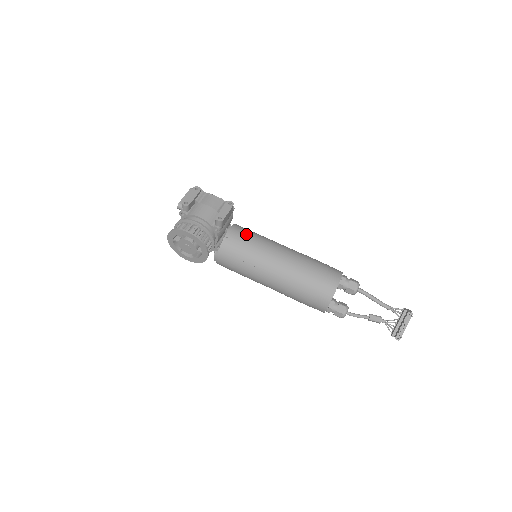
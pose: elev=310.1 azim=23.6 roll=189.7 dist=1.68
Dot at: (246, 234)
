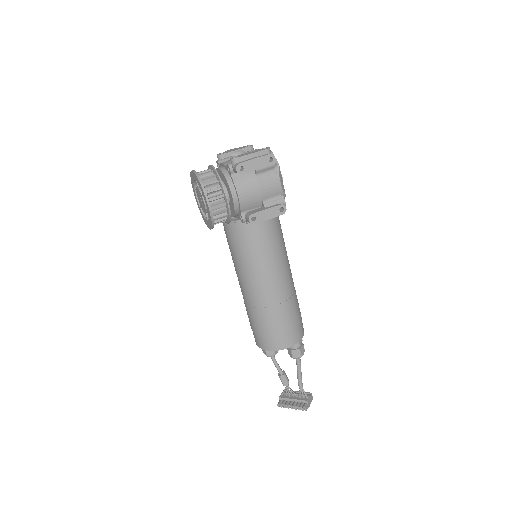
Dot at: (268, 235)
